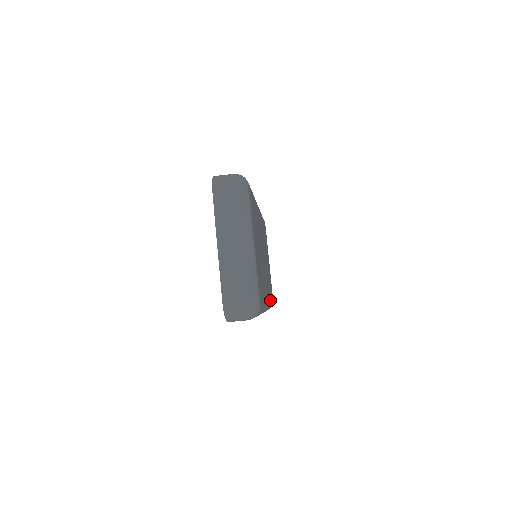
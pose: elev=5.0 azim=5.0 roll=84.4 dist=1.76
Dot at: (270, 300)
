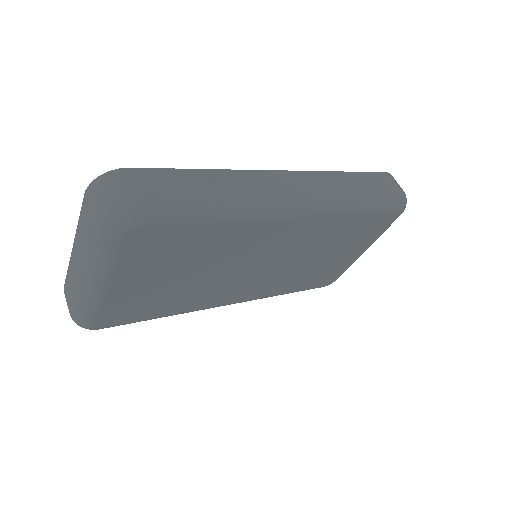
Dot at: (279, 292)
